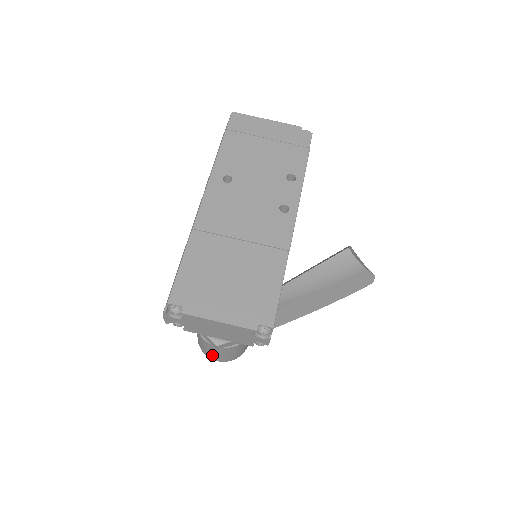
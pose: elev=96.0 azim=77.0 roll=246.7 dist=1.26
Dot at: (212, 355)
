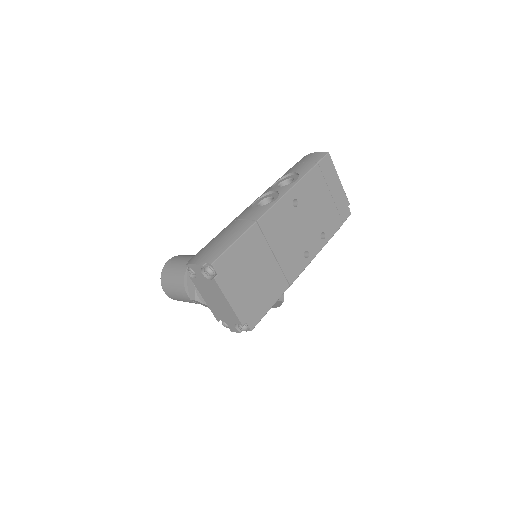
Dot at: (169, 289)
